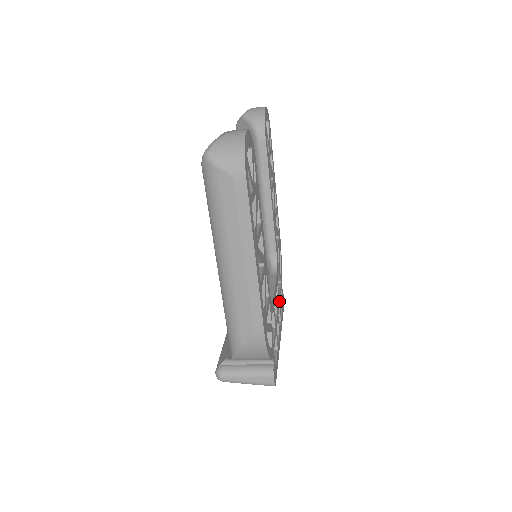
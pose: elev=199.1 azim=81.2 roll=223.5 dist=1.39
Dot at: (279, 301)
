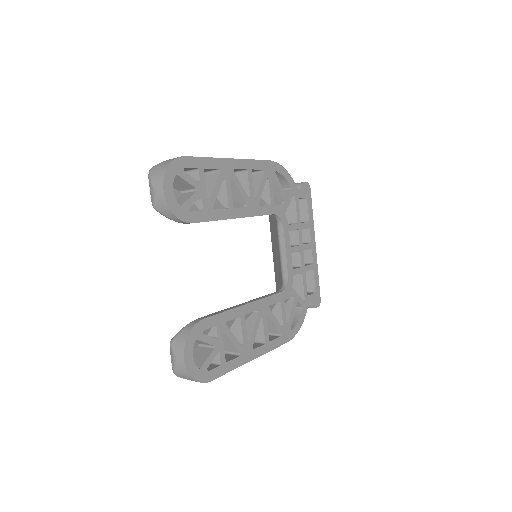
Dot at: (299, 226)
